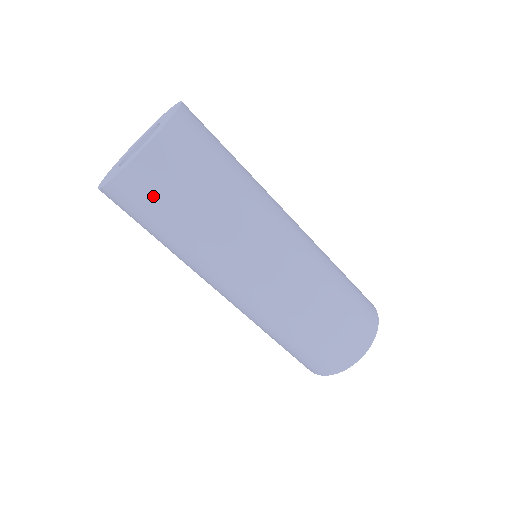
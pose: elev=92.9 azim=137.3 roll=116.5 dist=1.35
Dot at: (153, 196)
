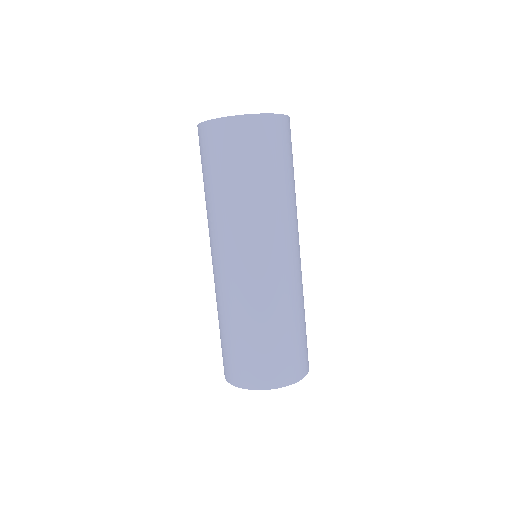
Dot at: (231, 147)
